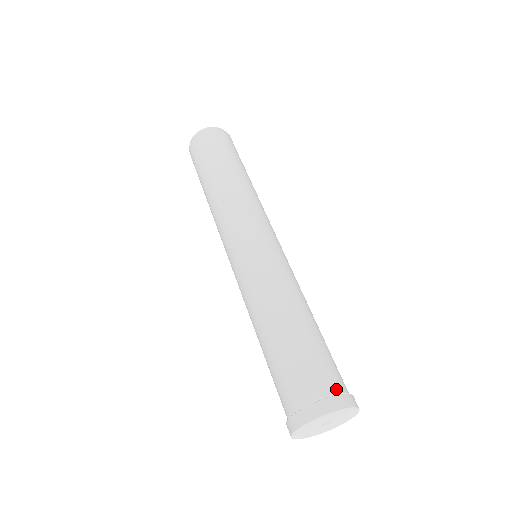
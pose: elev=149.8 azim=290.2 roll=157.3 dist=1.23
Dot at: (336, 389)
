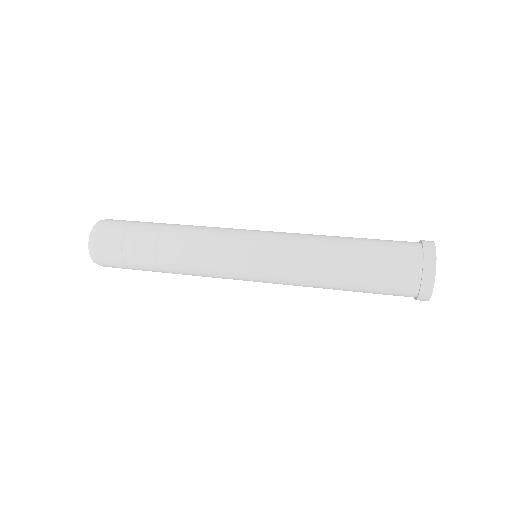
Dot at: occluded
